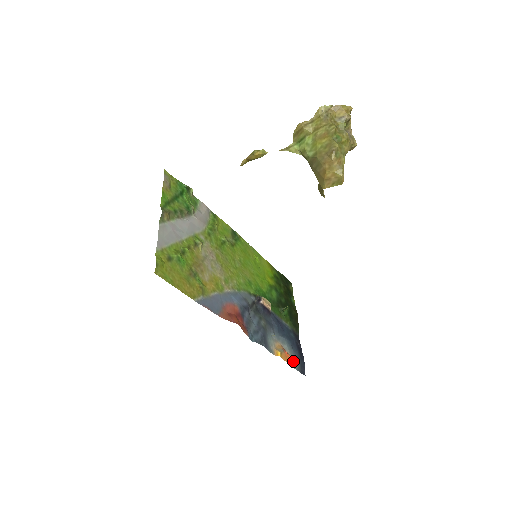
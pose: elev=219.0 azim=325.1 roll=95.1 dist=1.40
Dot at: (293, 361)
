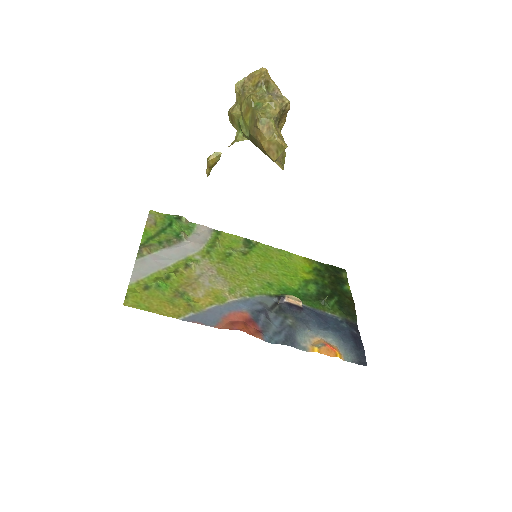
Dot at: (343, 353)
